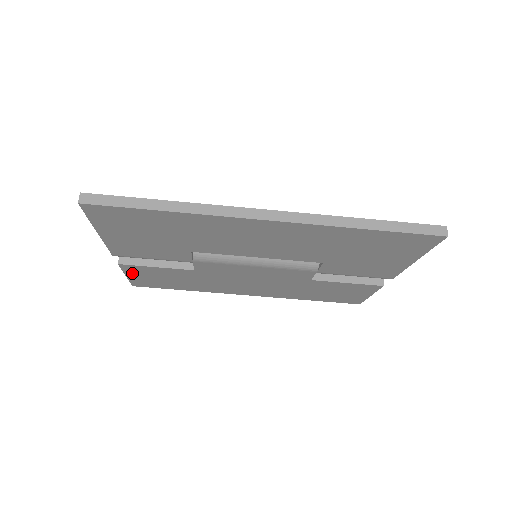
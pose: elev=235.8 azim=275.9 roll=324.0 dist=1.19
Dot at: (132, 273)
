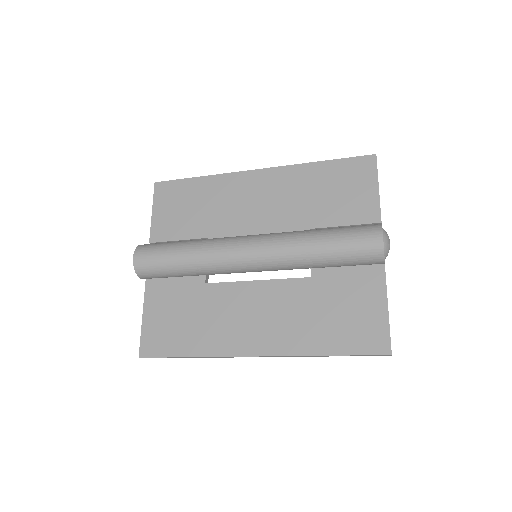
Dot at: occluded
